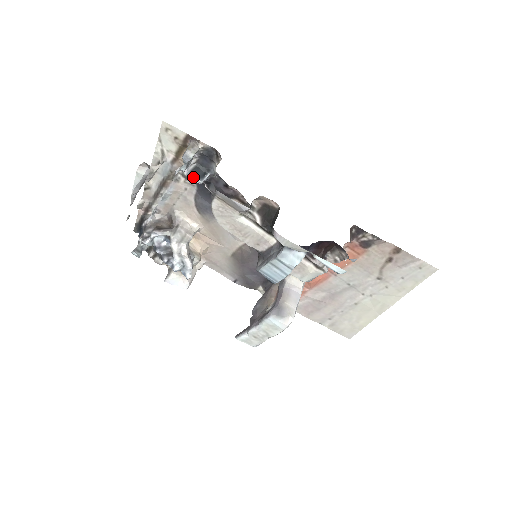
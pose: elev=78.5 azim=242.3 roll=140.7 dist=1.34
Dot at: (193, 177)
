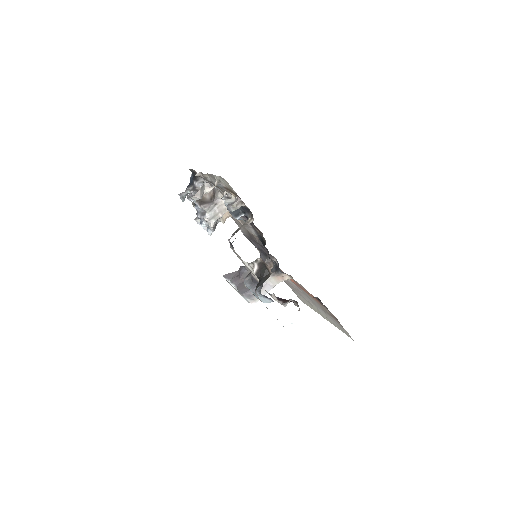
Dot at: (231, 213)
